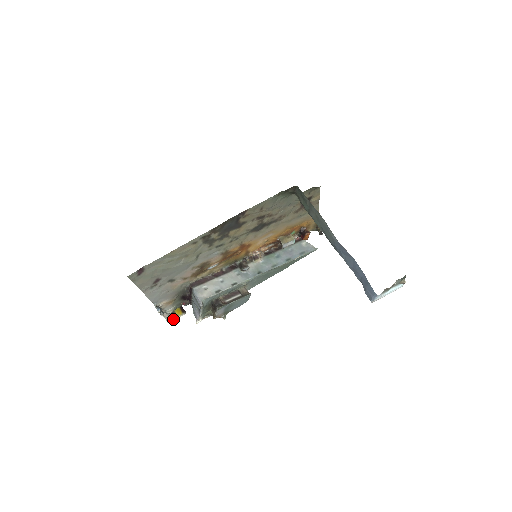
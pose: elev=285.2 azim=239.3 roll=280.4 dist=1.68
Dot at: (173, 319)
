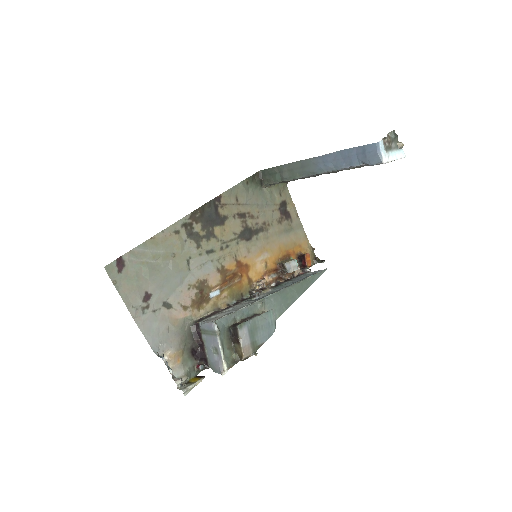
Dot at: (189, 386)
